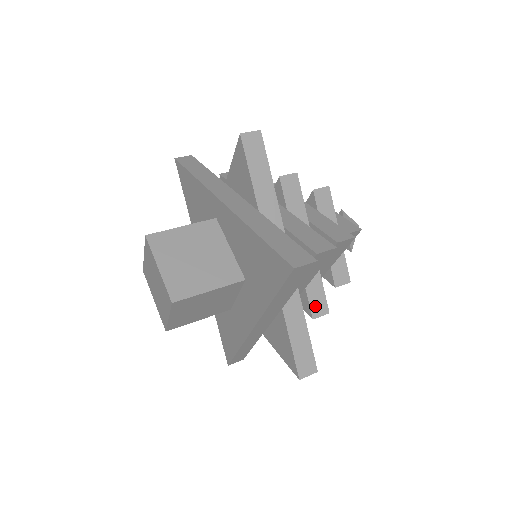
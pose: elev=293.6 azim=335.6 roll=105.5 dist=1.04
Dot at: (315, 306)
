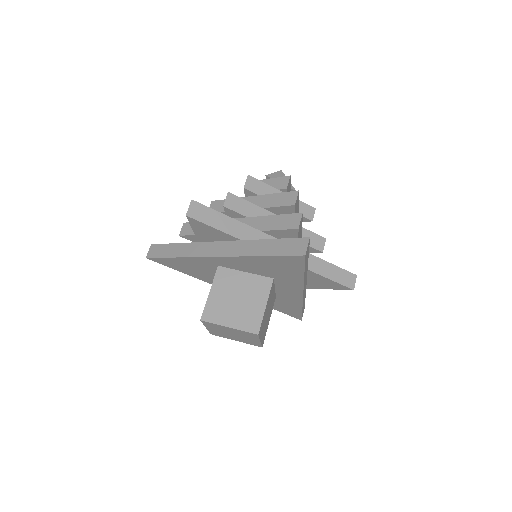
Dot at: (316, 245)
